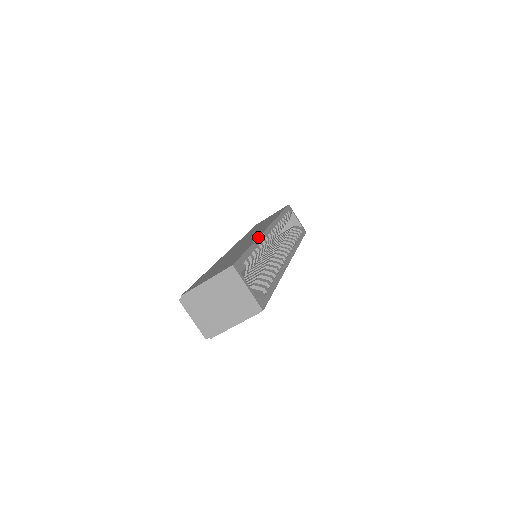
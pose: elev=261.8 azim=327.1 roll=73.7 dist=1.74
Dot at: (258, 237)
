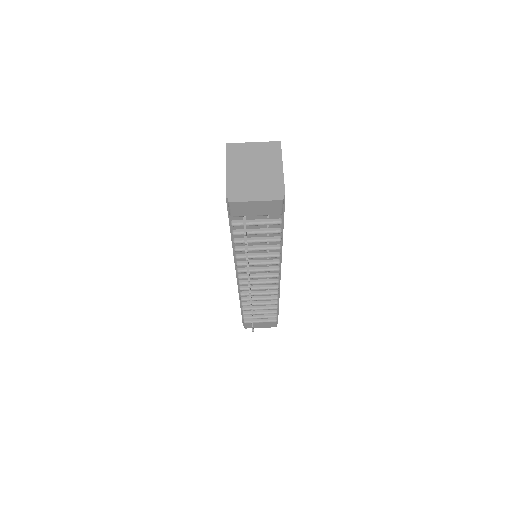
Dot at: occluded
